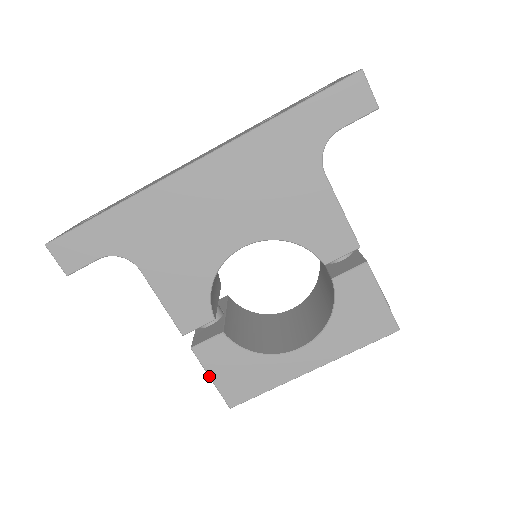
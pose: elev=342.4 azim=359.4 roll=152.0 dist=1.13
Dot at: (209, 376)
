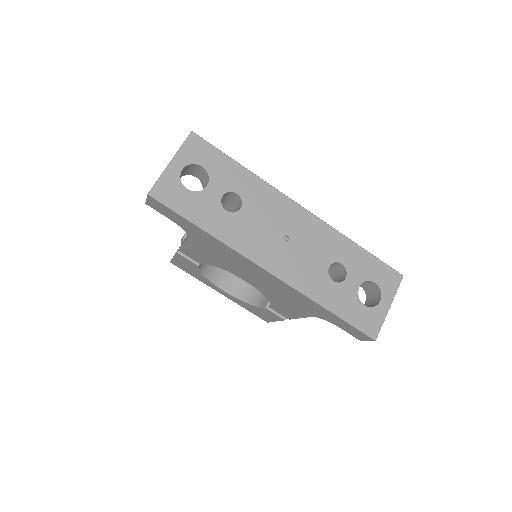
Dot at: (174, 257)
